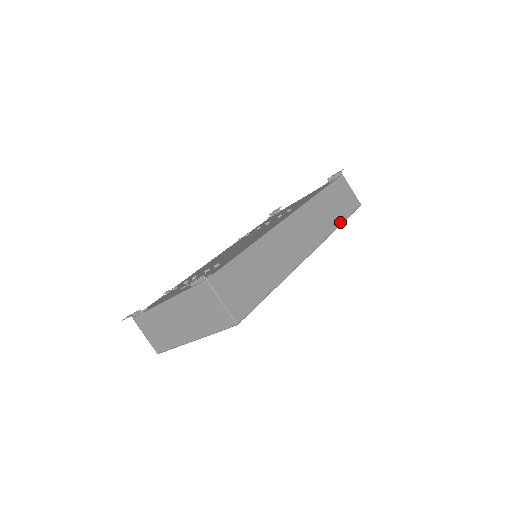
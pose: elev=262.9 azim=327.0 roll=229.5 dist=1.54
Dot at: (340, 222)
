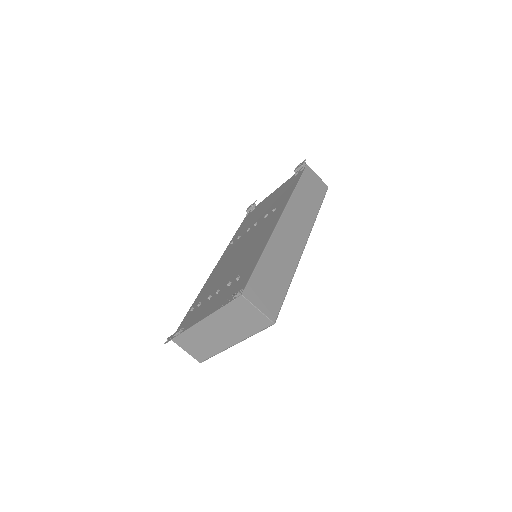
Dot at: (318, 208)
